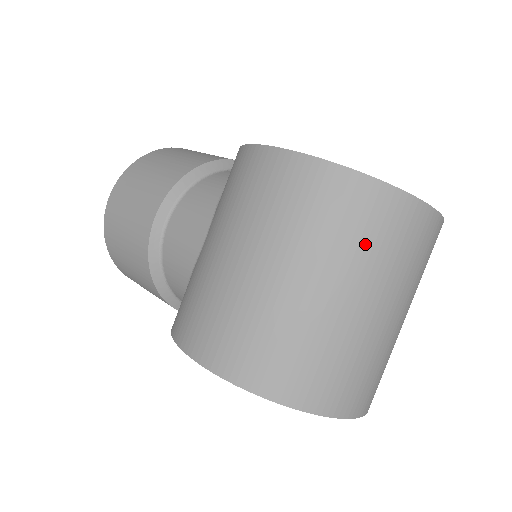
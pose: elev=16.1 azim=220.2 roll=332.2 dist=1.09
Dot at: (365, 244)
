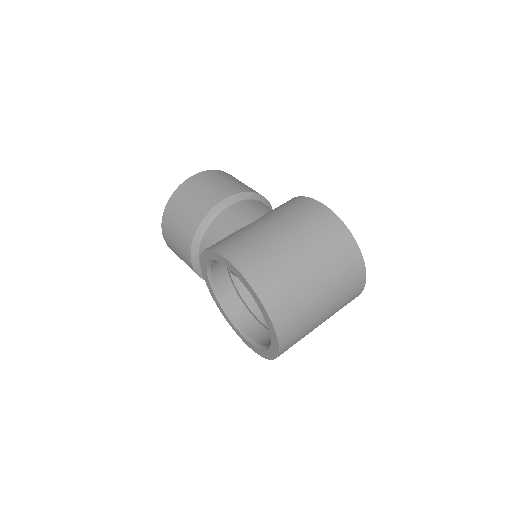
Dot at: (337, 264)
